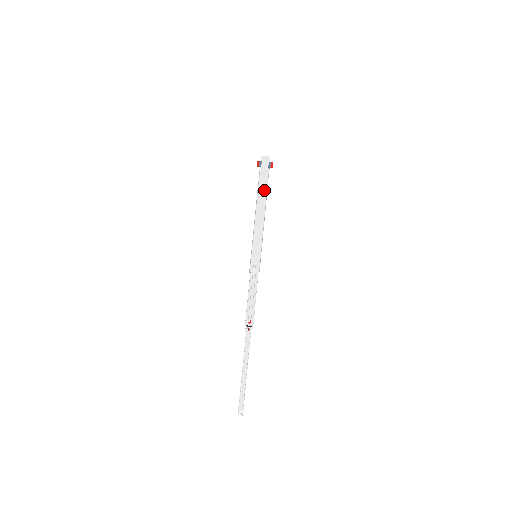
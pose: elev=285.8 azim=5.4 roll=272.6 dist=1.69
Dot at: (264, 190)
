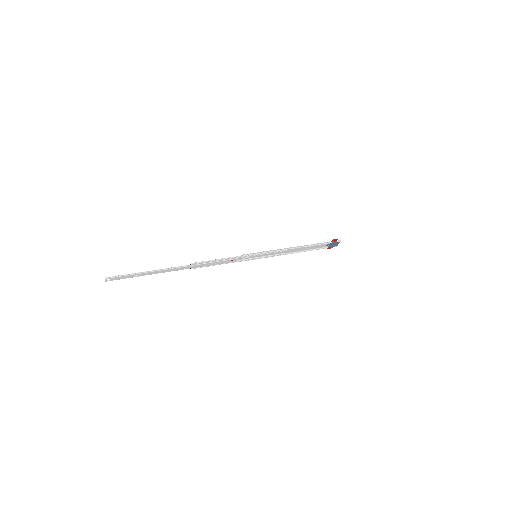
Dot at: (312, 246)
